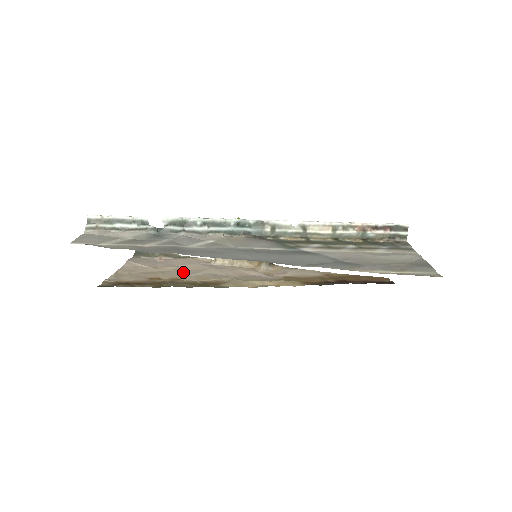
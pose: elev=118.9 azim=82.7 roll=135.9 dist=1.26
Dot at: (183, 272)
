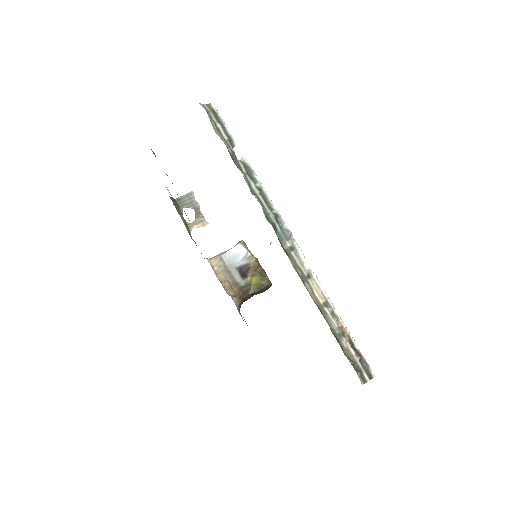
Dot at: occluded
